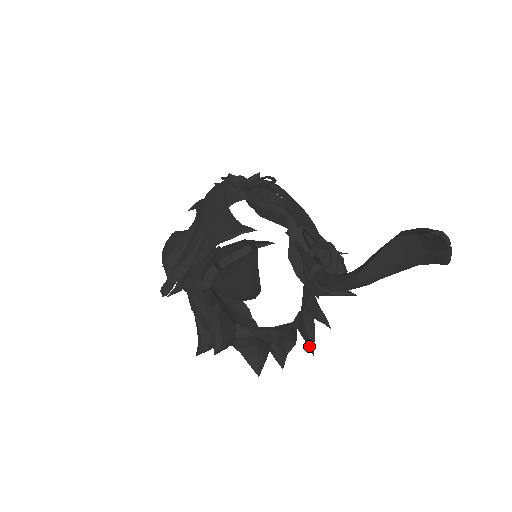
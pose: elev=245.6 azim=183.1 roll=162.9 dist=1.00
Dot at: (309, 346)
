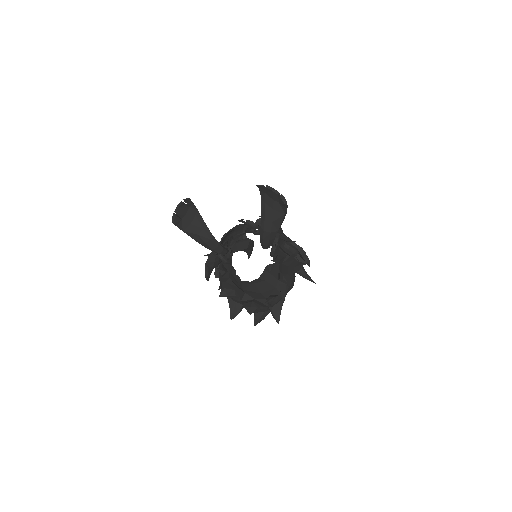
Dot at: occluded
